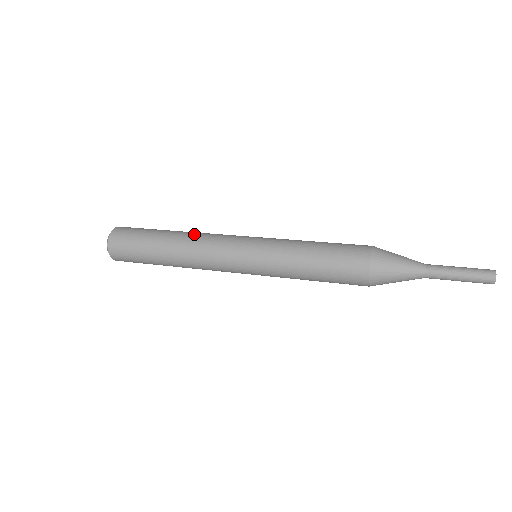
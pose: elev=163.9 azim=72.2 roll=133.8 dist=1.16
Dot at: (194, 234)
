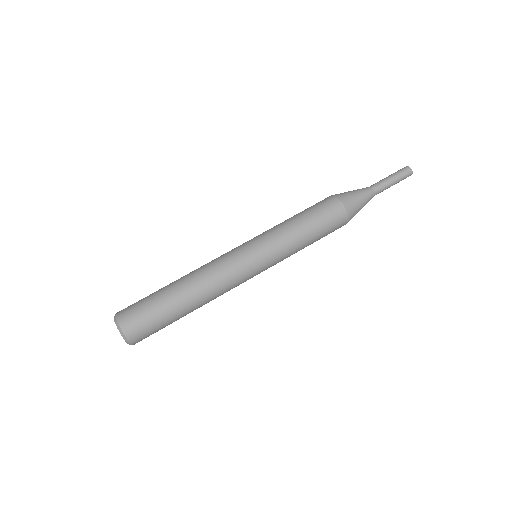
Dot at: (201, 277)
